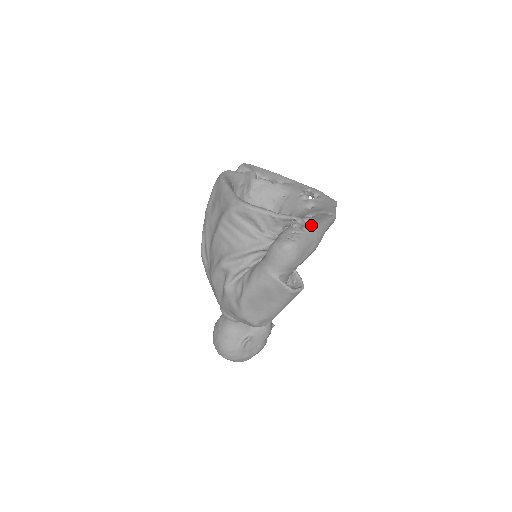
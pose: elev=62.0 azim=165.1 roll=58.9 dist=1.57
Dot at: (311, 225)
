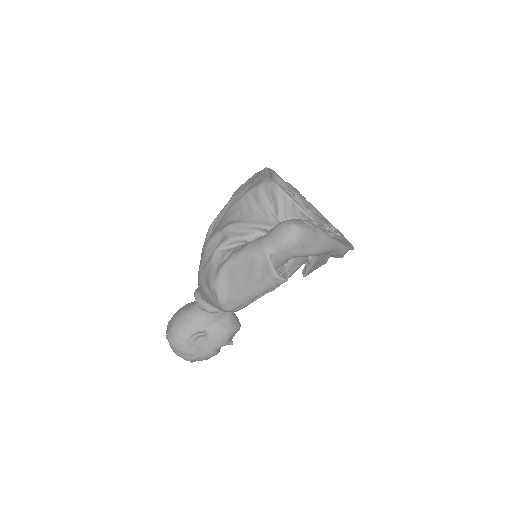
Dot at: occluded
